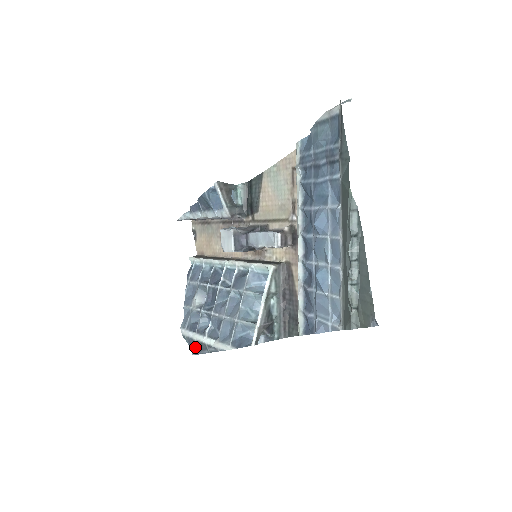
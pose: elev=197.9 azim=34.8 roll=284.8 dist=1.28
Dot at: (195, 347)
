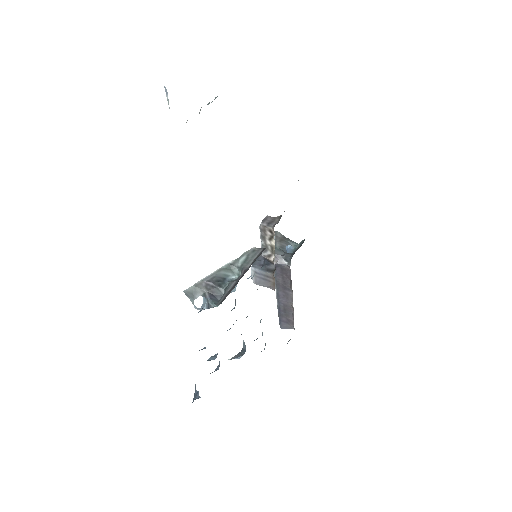
Dot at: (194, 396)
